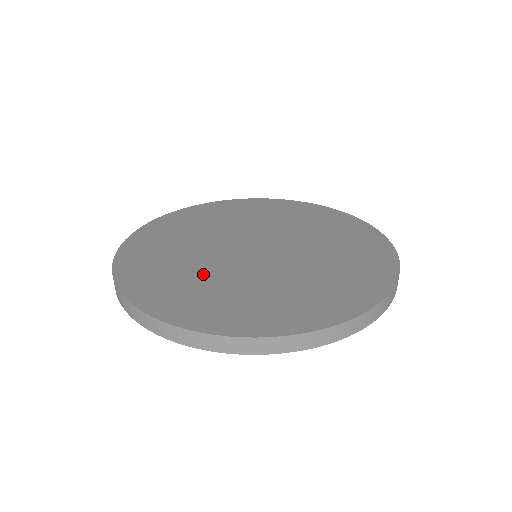
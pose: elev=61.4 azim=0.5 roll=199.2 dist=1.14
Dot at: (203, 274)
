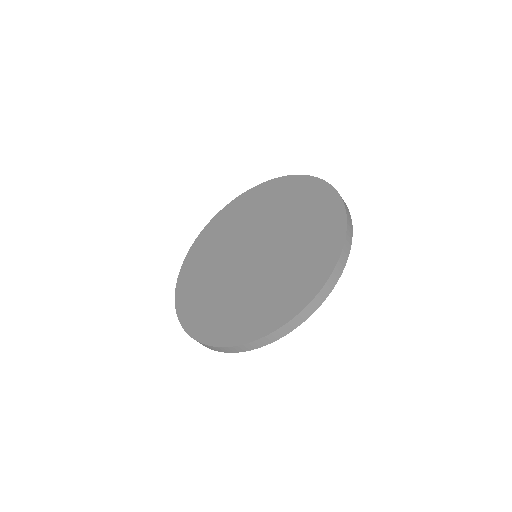
Dot at: (213, 269)
